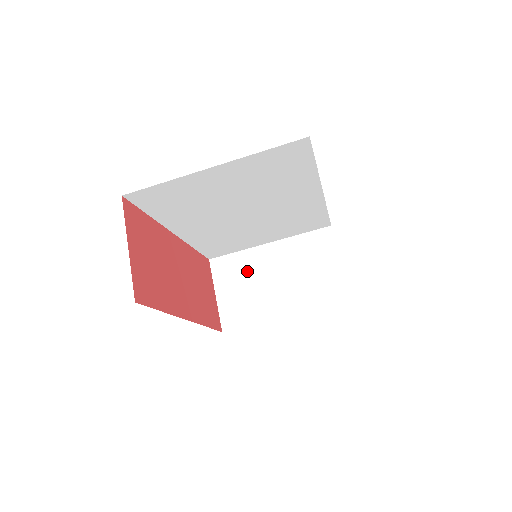
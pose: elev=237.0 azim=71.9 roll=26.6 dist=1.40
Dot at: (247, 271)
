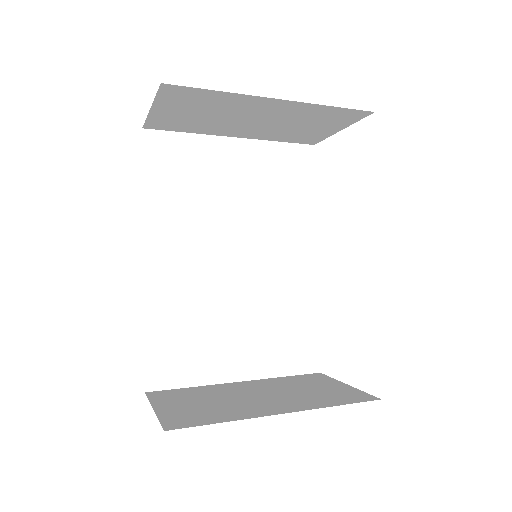
Dot at: (219, 108)
